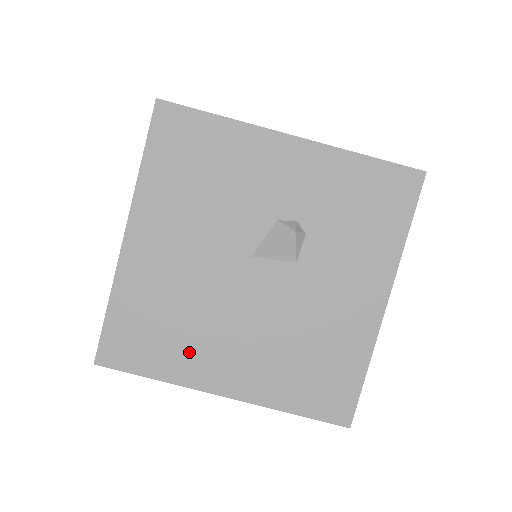
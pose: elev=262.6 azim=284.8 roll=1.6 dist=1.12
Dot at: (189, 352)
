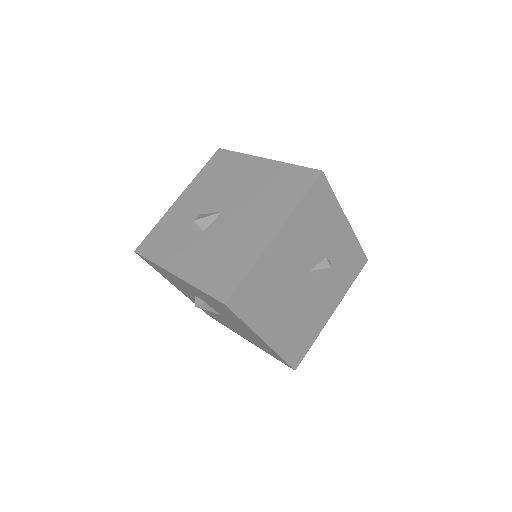
Dot at: (265, 312)
